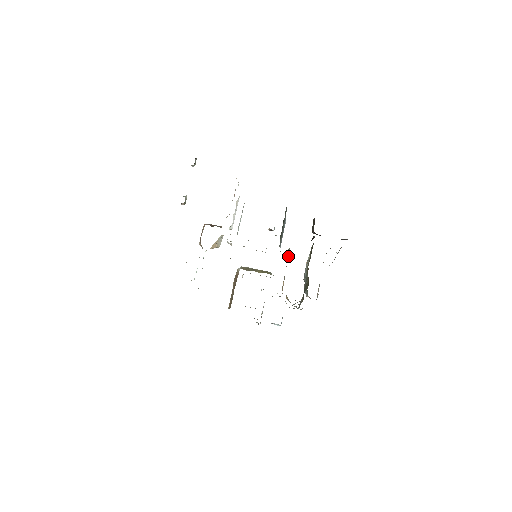
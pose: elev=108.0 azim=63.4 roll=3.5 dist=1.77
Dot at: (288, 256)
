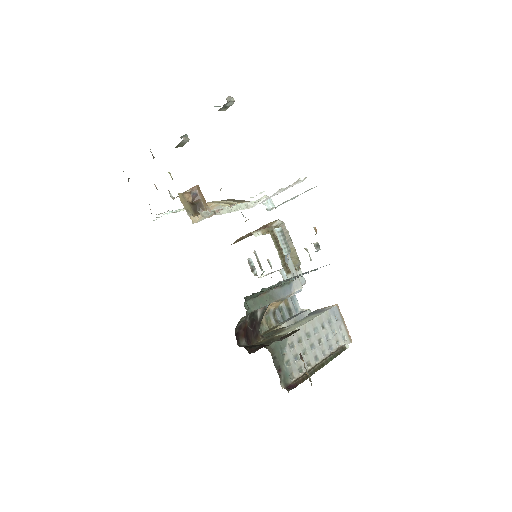
Dot at: occluded
